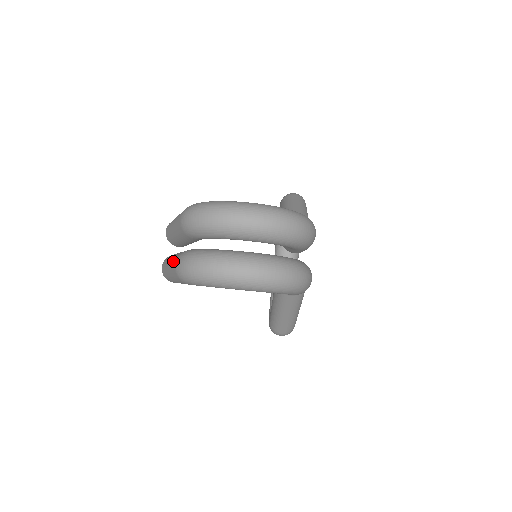
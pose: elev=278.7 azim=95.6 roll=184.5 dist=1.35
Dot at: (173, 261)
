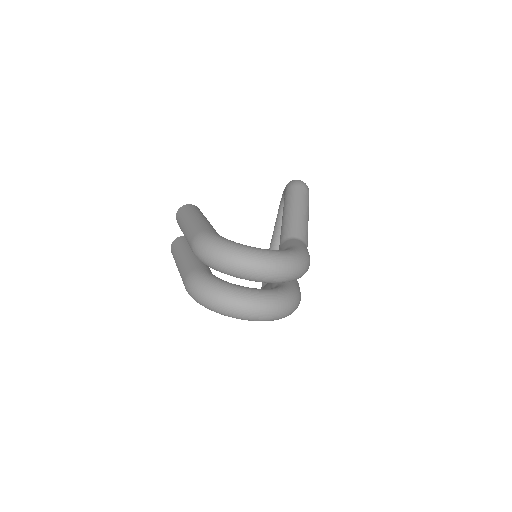
Dot at: (183, 271)
